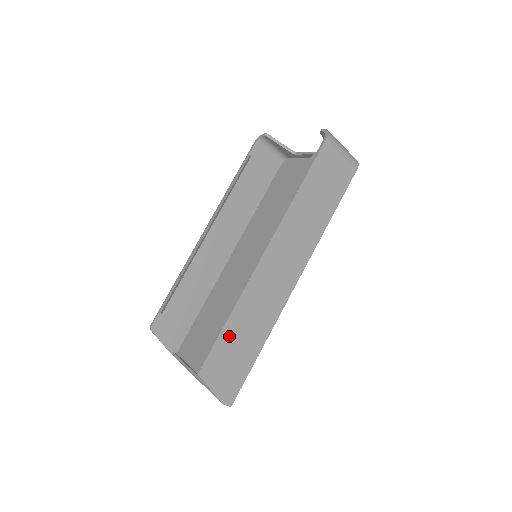
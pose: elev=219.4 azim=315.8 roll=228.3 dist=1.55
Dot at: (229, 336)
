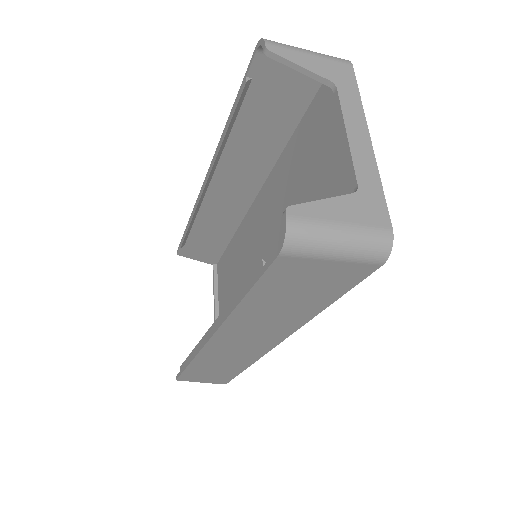
Dot at: (197, 369)
